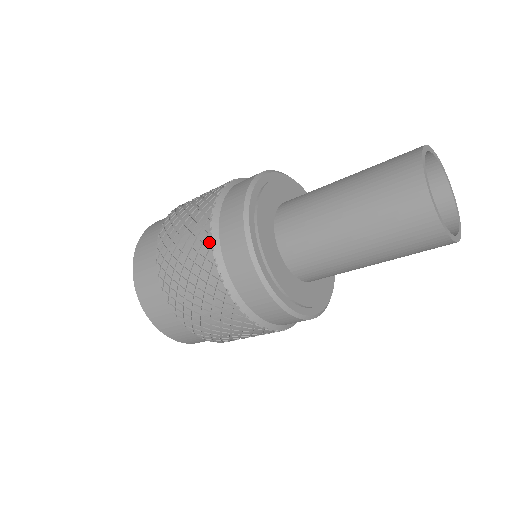
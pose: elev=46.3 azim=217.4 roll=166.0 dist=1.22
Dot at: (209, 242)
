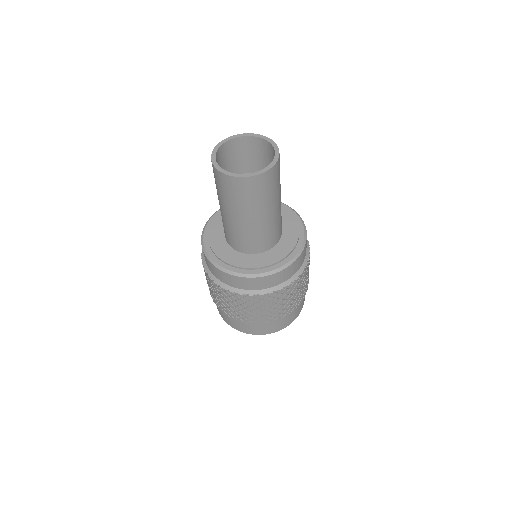
Dot at: (209, 278)
